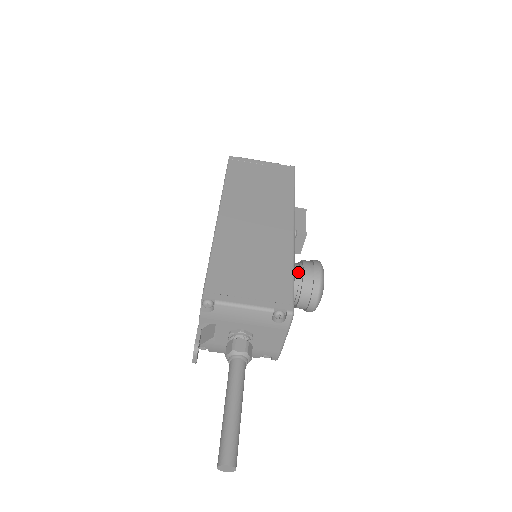
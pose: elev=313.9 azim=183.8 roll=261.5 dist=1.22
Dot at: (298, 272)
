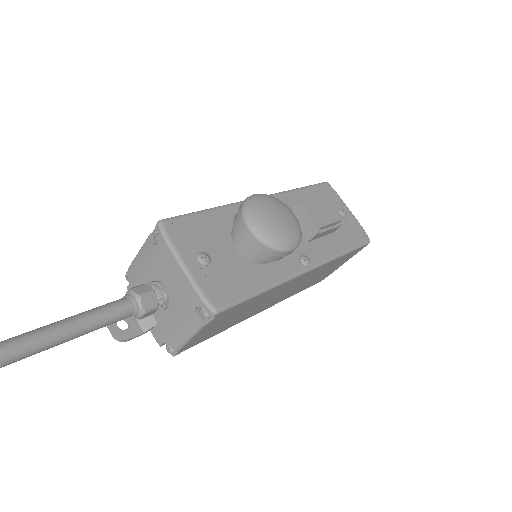
Dot at: occluded
